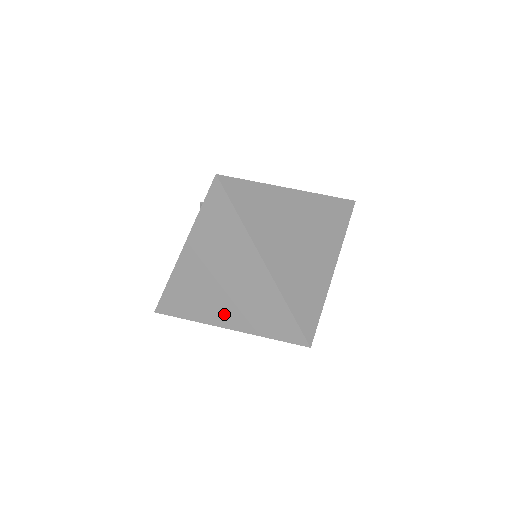
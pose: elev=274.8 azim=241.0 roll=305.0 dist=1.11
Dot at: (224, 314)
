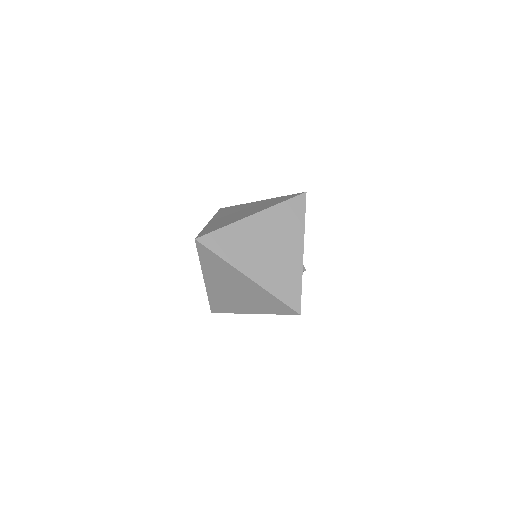
Dot at: (246, 307)
